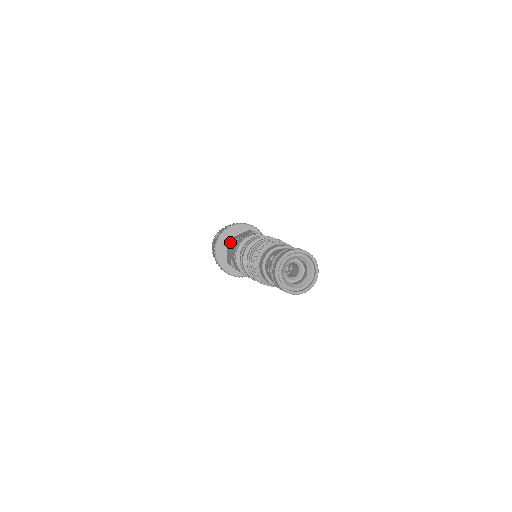
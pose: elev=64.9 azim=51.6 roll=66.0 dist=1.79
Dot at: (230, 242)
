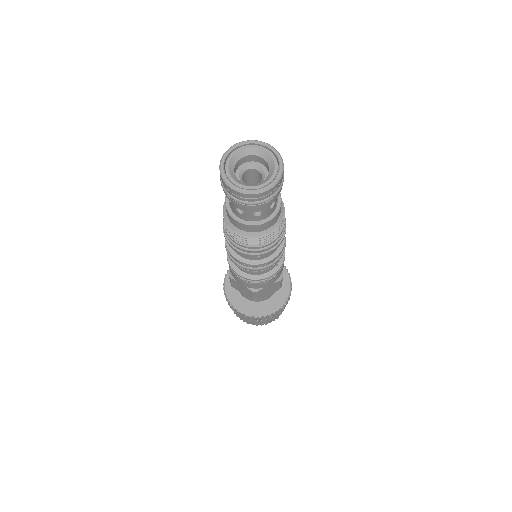
Dot at: occluded
